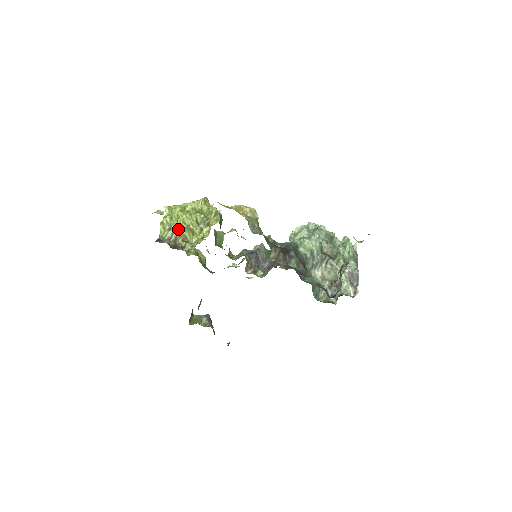
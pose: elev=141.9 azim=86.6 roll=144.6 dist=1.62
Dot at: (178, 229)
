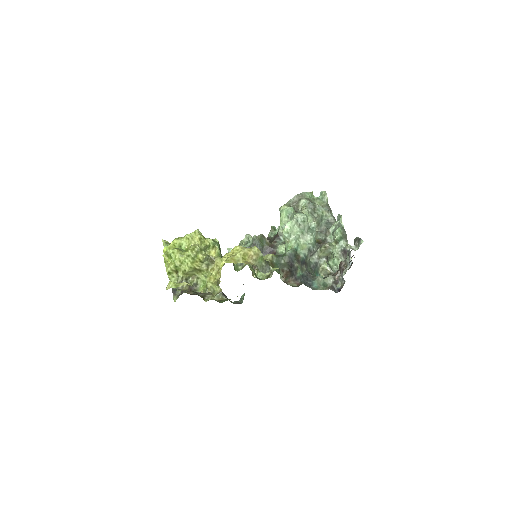
Dot at: (186, 274)
